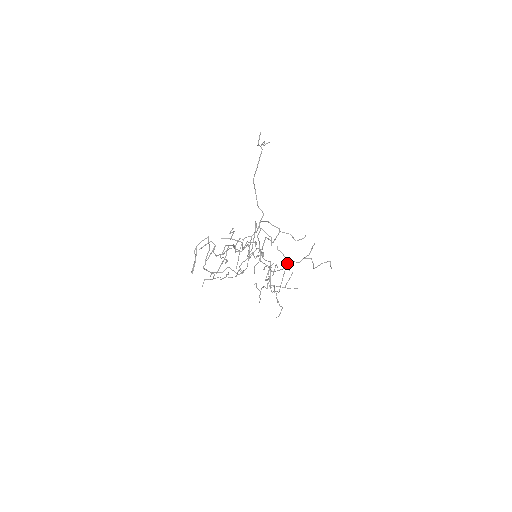
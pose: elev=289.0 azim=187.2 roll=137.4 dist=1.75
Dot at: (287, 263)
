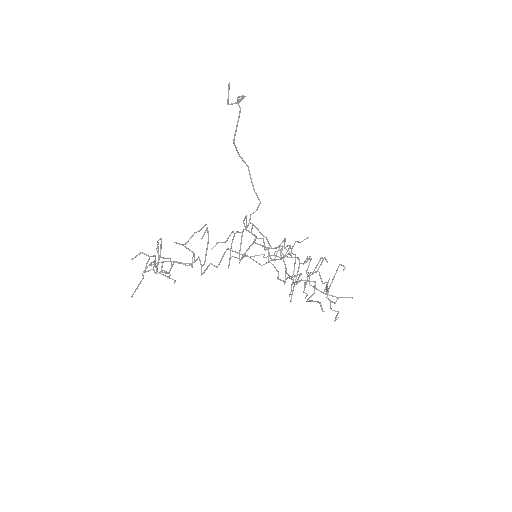
Dot at: (286, 278)
